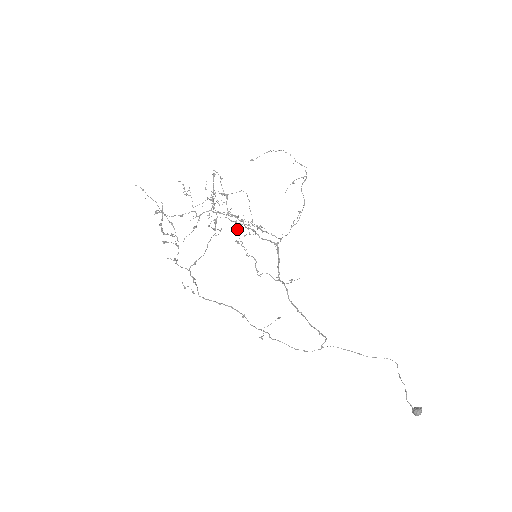
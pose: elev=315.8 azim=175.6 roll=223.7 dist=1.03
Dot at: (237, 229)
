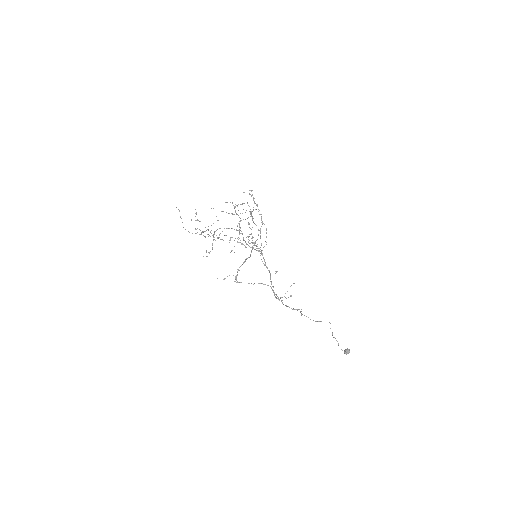
Dot at: occluded
